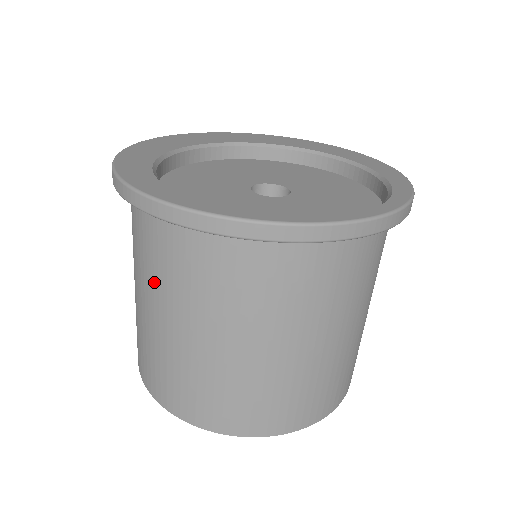
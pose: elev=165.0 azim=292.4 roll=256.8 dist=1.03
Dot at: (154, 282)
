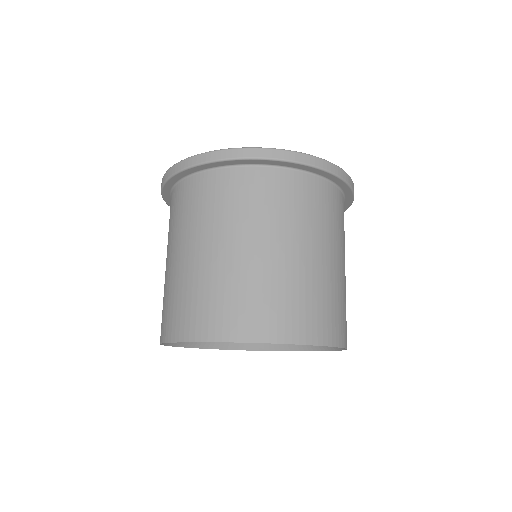
Dot at: (171, 235)
